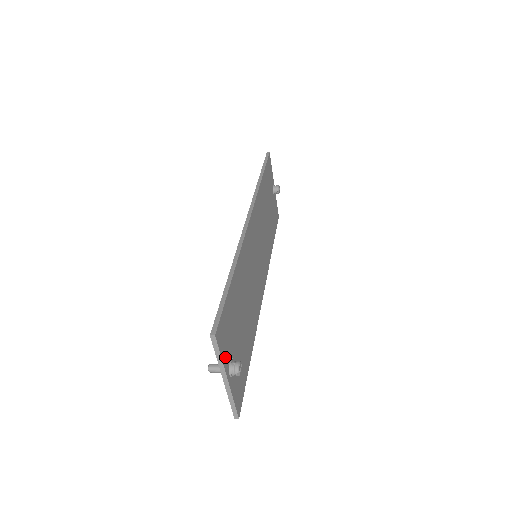
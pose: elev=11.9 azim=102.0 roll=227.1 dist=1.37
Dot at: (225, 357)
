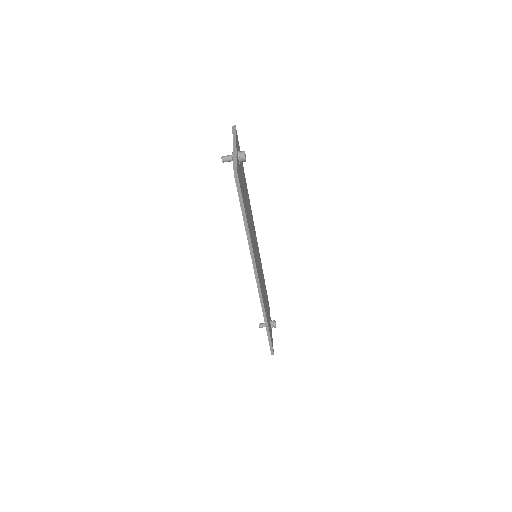
Dot at: (237, 145)
